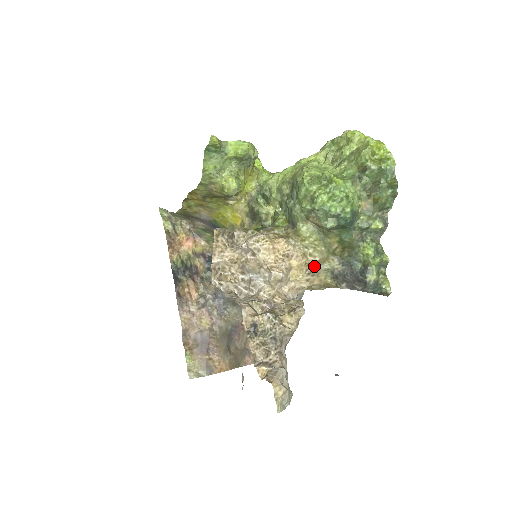
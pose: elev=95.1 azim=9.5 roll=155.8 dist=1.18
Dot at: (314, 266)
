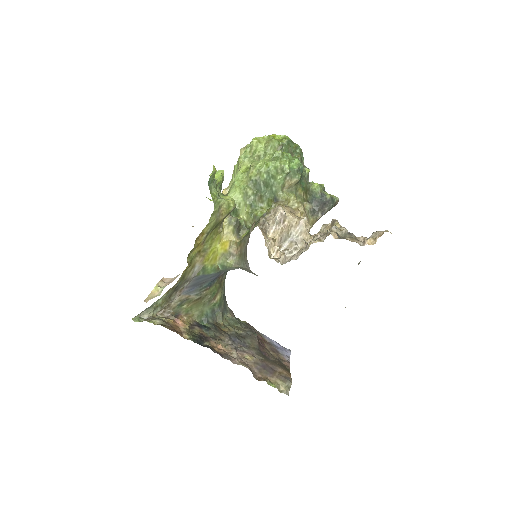
Dot at: (305, 212)
